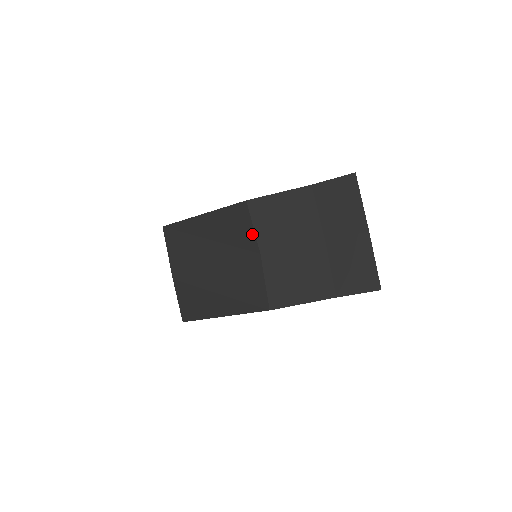
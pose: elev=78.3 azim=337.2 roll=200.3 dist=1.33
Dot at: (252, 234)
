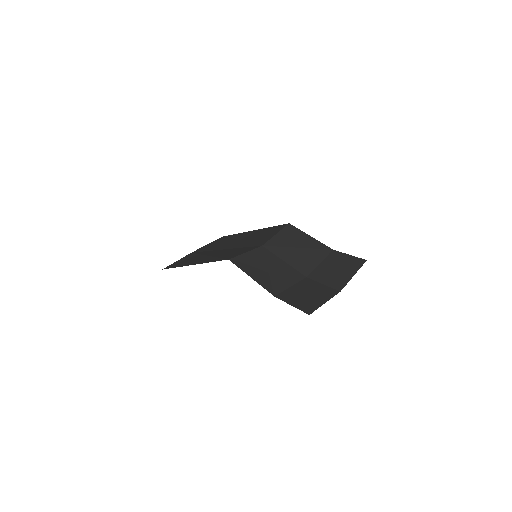
Dot at: (271, 237)
